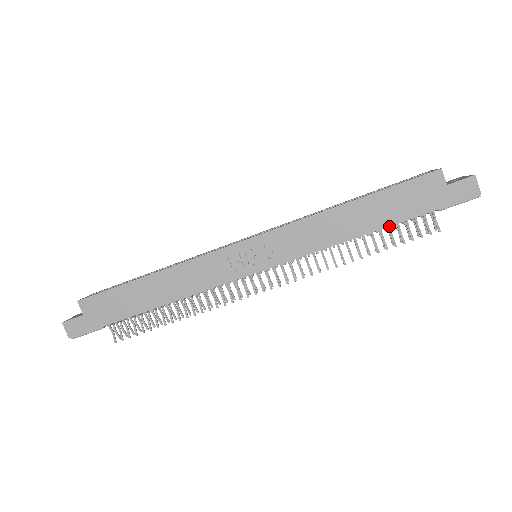
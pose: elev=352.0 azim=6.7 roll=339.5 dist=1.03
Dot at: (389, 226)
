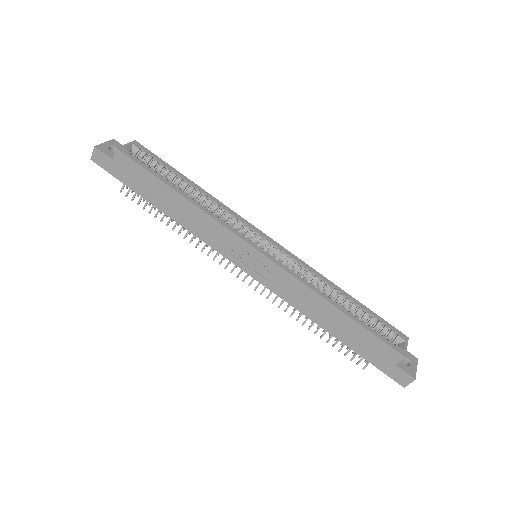
Dot at: (341, 341)
